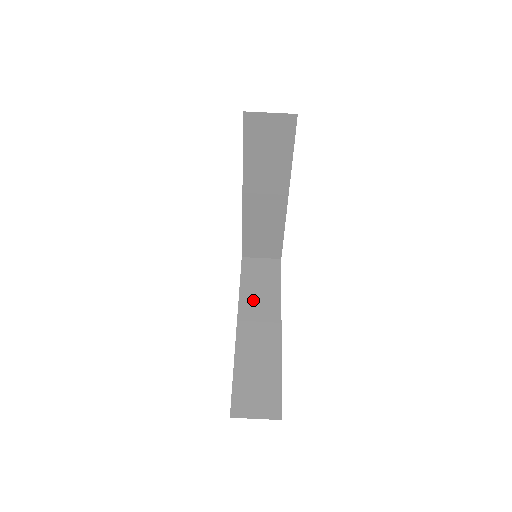
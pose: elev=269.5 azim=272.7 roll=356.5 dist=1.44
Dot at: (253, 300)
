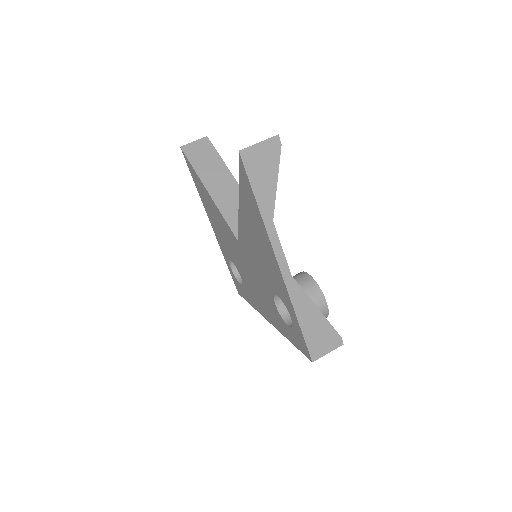
Dot at: occluded
